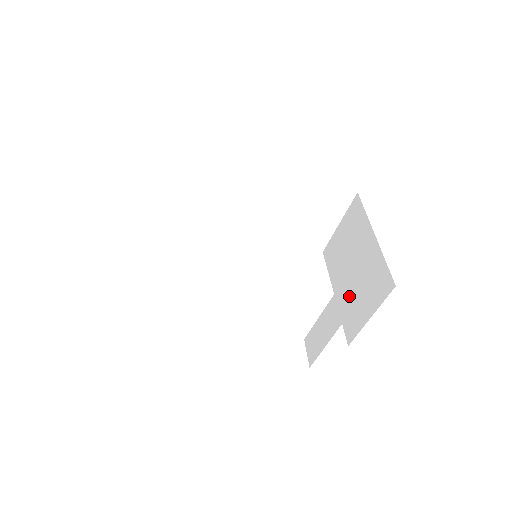
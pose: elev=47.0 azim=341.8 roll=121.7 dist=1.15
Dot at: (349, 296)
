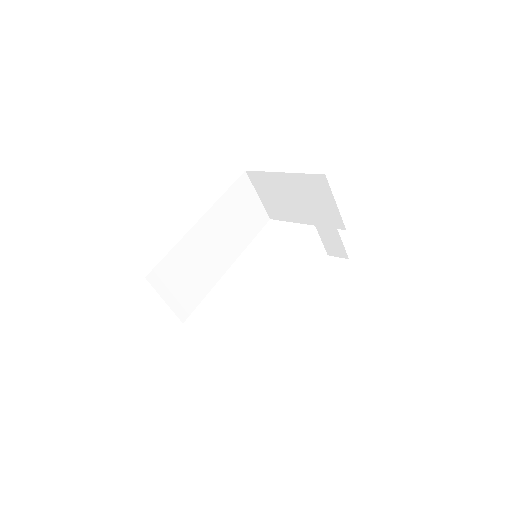
Dot at: (318, 204)
